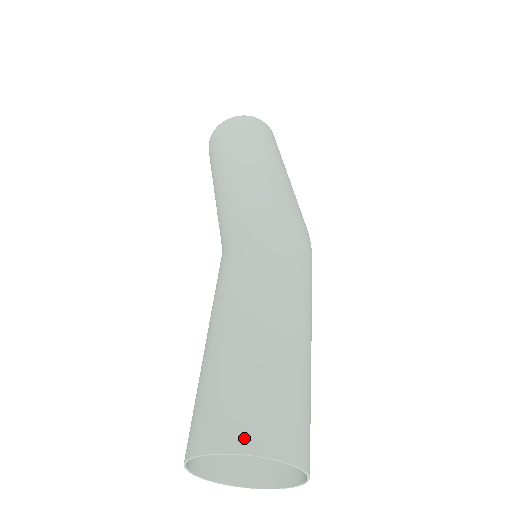
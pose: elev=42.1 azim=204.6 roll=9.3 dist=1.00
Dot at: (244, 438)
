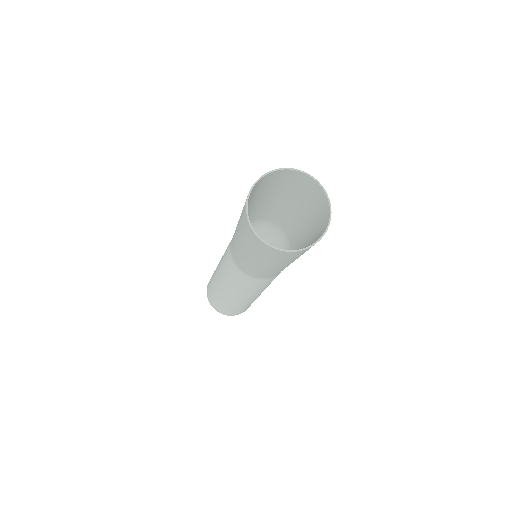
Dot at: (264, 177)
